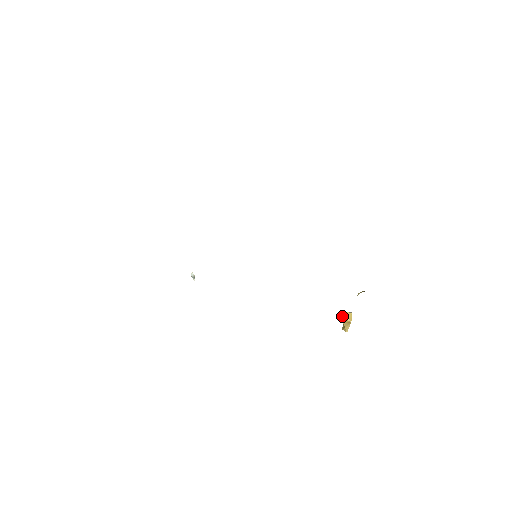
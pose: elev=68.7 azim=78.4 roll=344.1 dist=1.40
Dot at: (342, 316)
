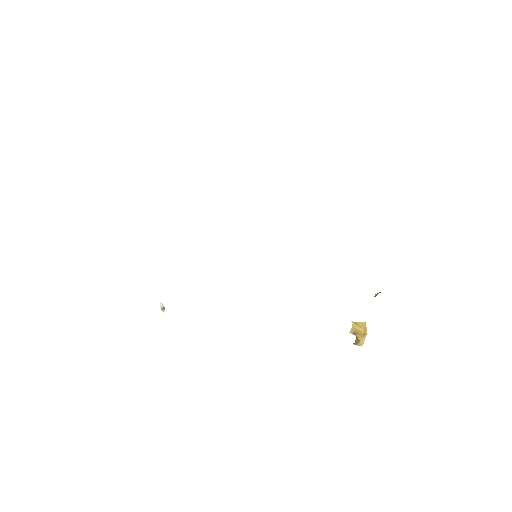
Dot at: (356, 327)
